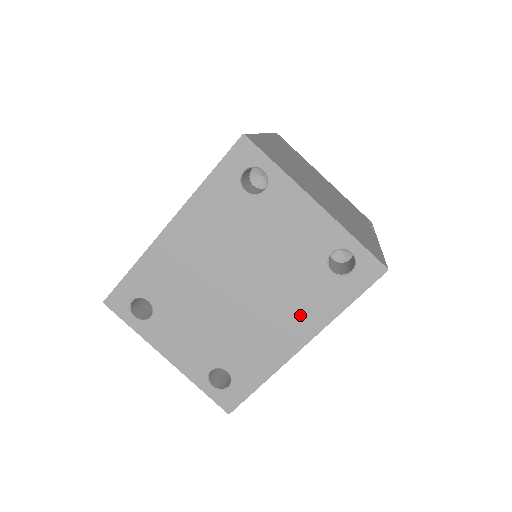
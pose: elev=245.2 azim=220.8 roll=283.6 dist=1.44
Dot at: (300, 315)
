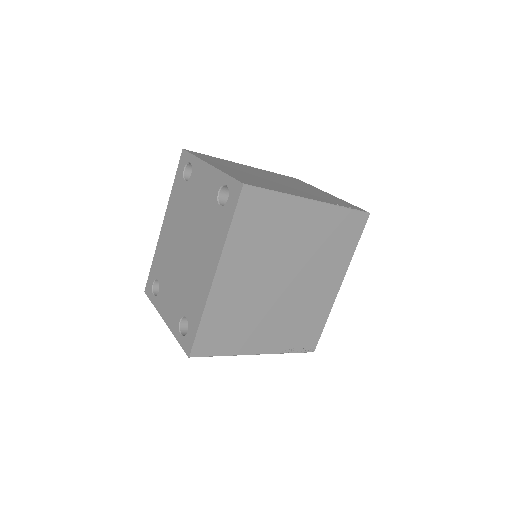
Dot at: (211, 249)
